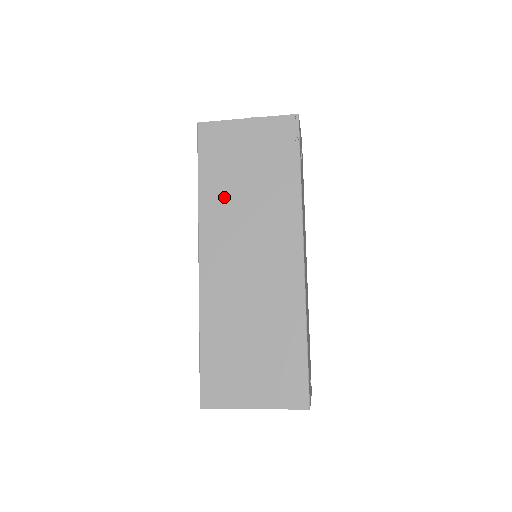
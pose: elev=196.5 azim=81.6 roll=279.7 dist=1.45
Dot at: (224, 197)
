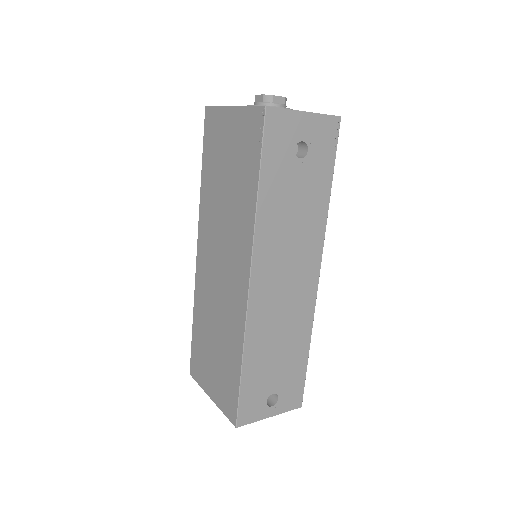
Dot at: (212, 195)
